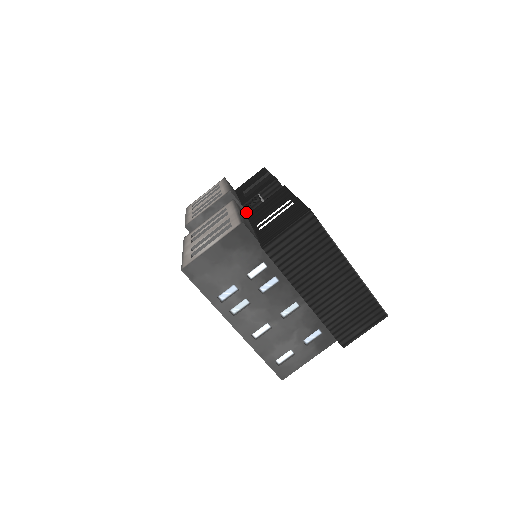
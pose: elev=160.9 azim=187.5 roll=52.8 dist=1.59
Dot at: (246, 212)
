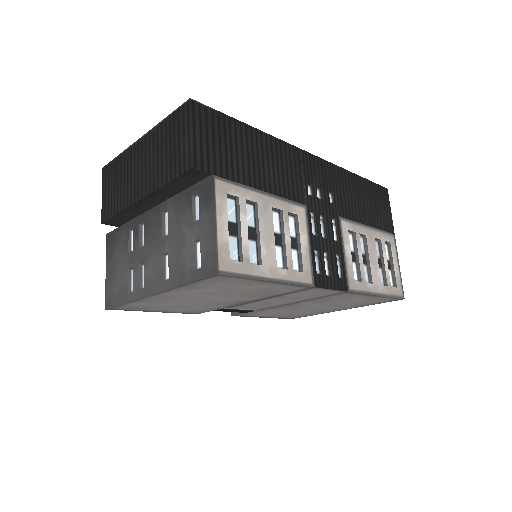
Dot at: occluded
